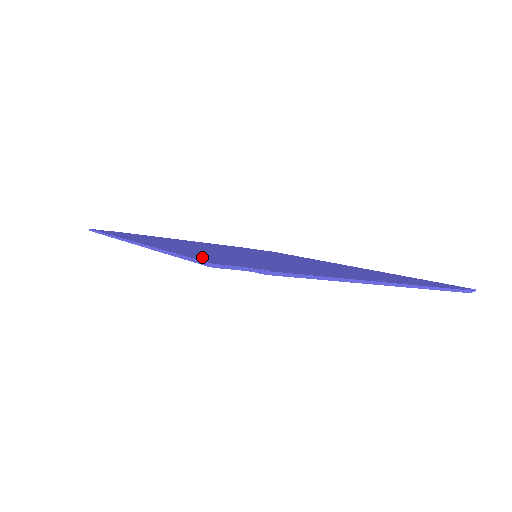
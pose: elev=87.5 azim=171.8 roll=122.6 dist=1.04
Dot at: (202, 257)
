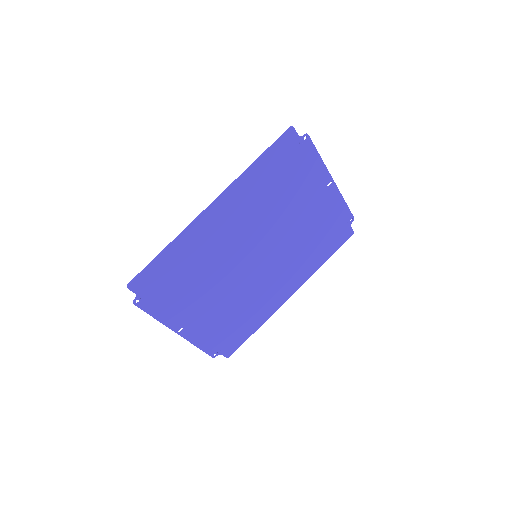
Dot at: (275, 152)
